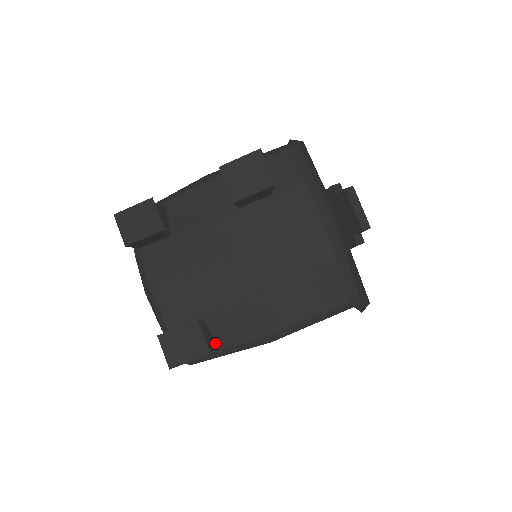
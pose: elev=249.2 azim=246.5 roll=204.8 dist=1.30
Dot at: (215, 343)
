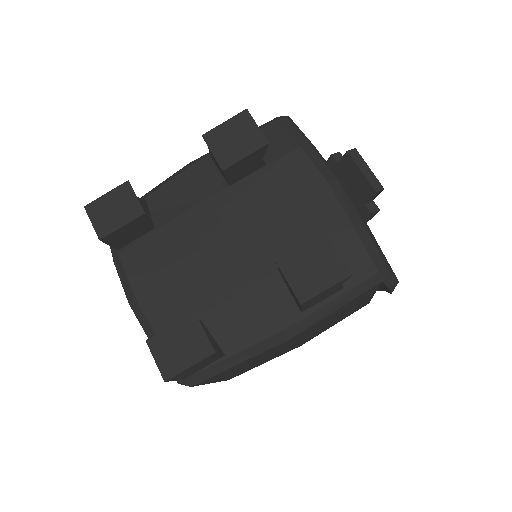
Dot at: (220, 349)
